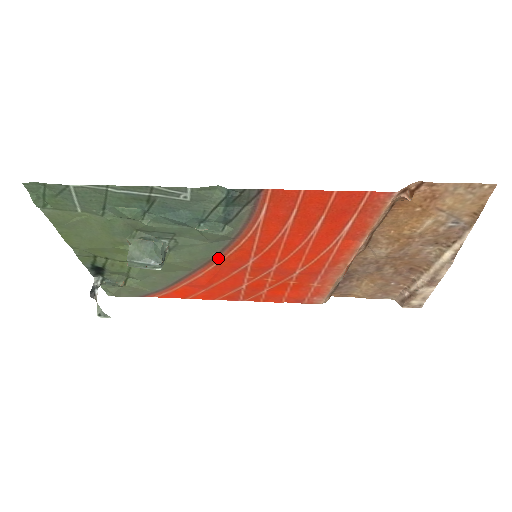
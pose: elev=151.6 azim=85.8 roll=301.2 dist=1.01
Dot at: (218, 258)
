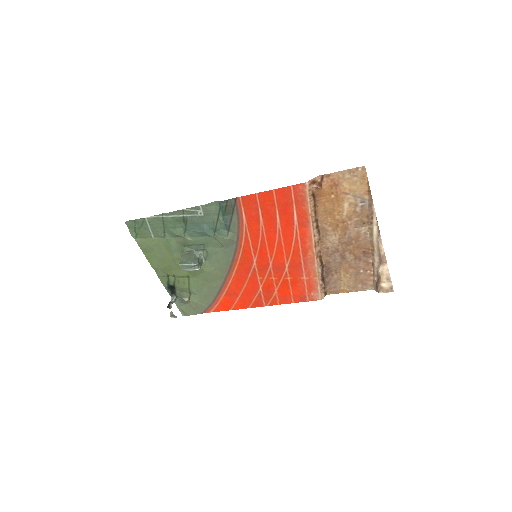
Dot at: (235, 262)
